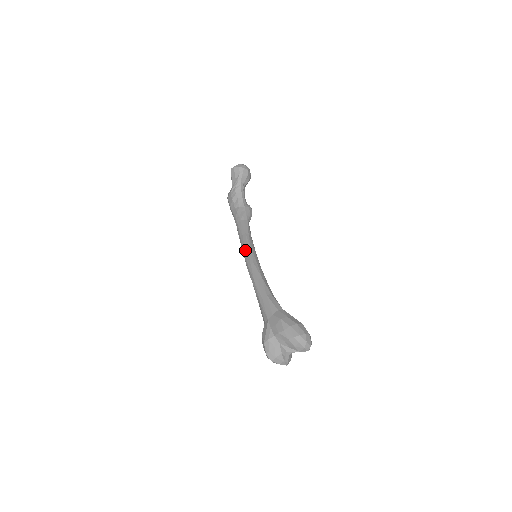
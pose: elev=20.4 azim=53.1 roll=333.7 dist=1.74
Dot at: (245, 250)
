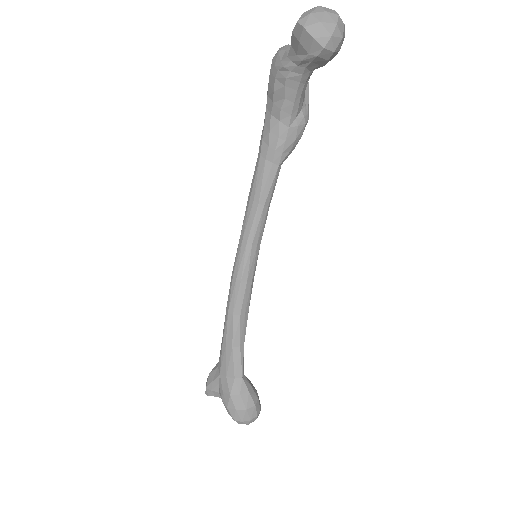
Dot at: (242, 242)
